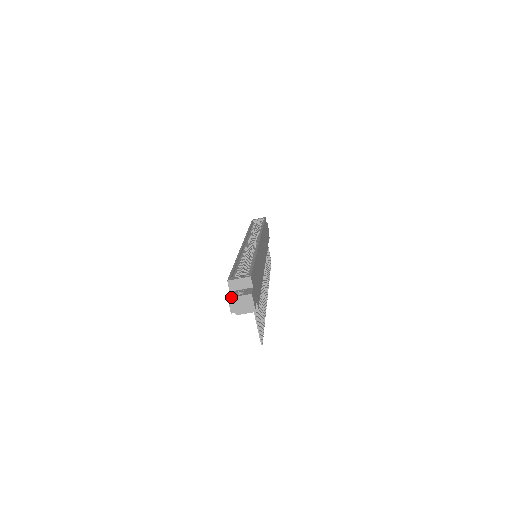
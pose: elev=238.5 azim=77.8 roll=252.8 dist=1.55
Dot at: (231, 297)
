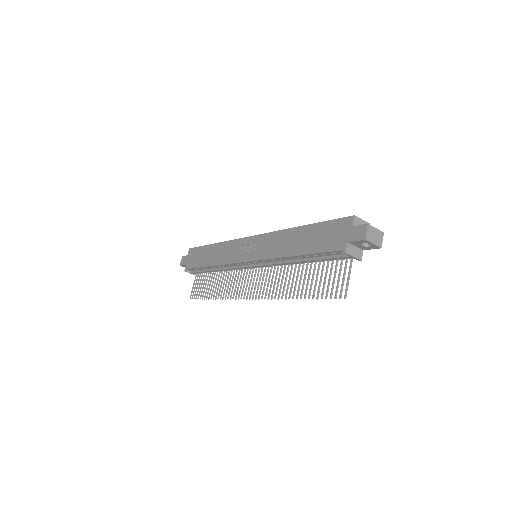
Dot at: (370, 225)
